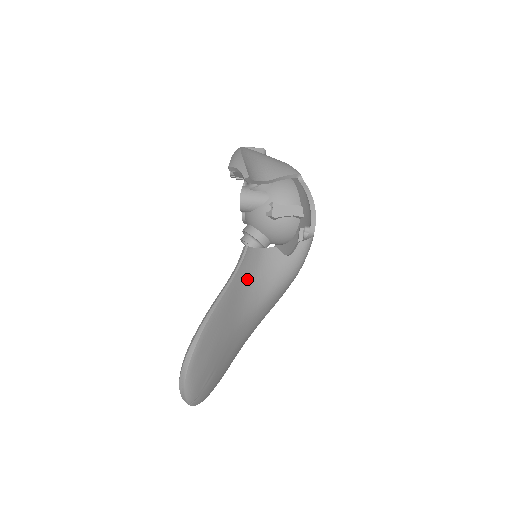
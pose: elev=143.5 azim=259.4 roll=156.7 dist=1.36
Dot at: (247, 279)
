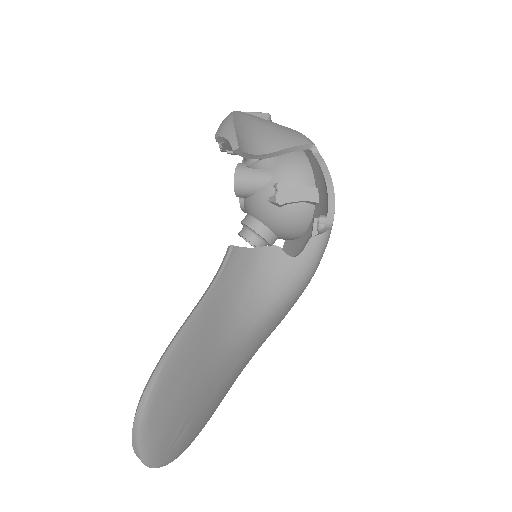
Dot at: (233, 292)
